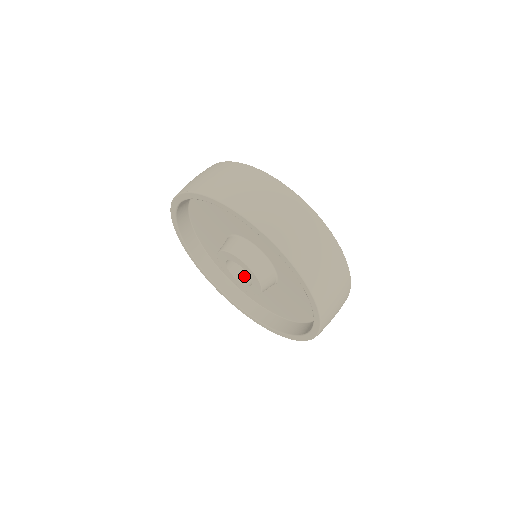
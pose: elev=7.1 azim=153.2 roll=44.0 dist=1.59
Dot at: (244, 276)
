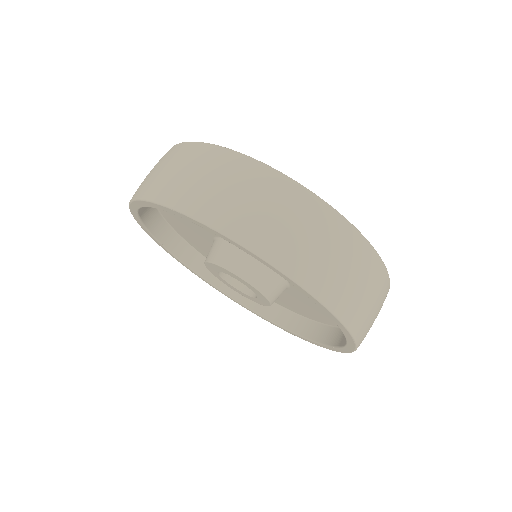
Dot at: occluded
